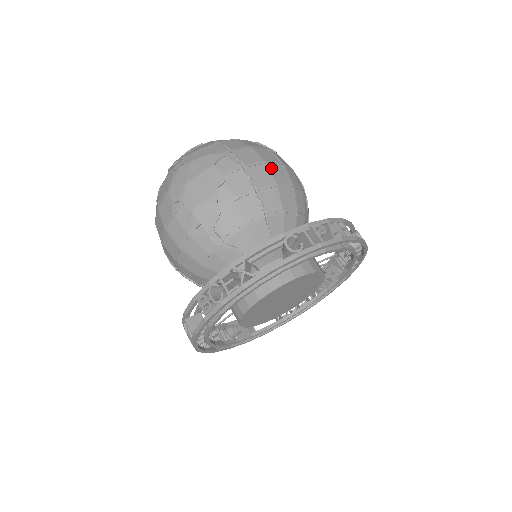
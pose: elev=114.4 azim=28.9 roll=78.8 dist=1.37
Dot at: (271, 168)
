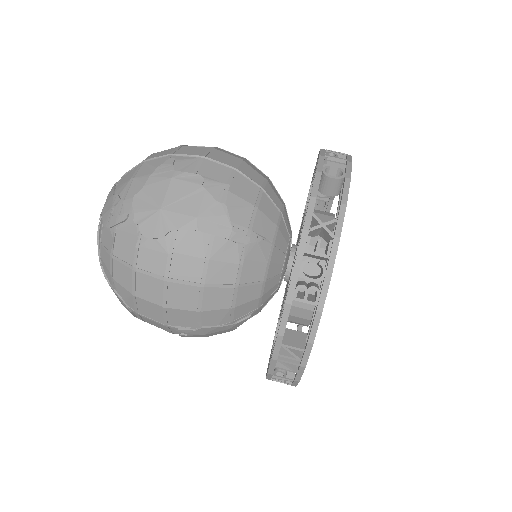
Dot at: (220, 150)
